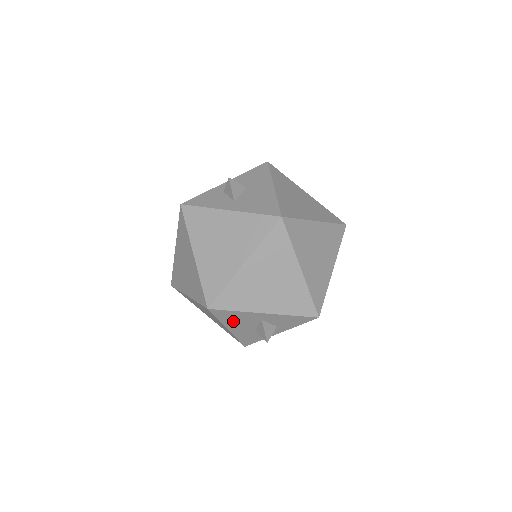
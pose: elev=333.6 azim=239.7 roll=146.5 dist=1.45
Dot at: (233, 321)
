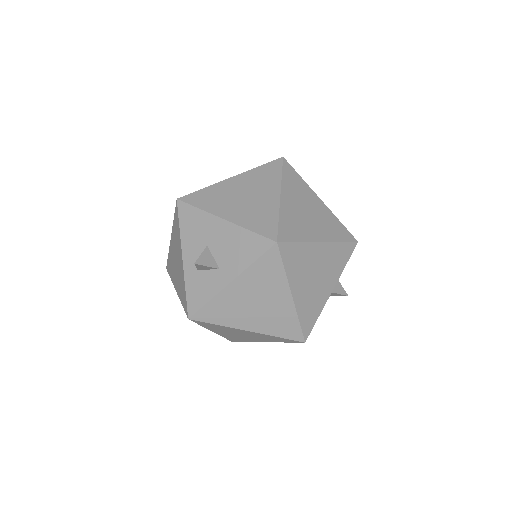
Dot at: occluded
